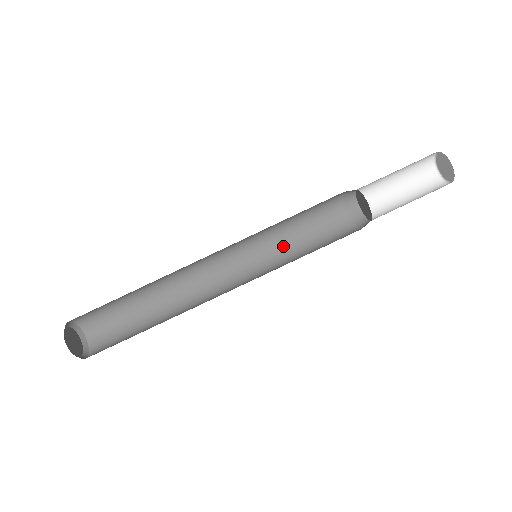
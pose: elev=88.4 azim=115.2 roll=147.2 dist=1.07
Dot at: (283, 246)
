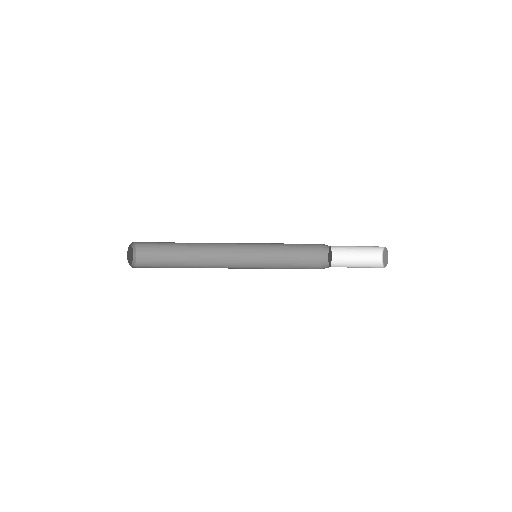
Dot at: (274, 268)
